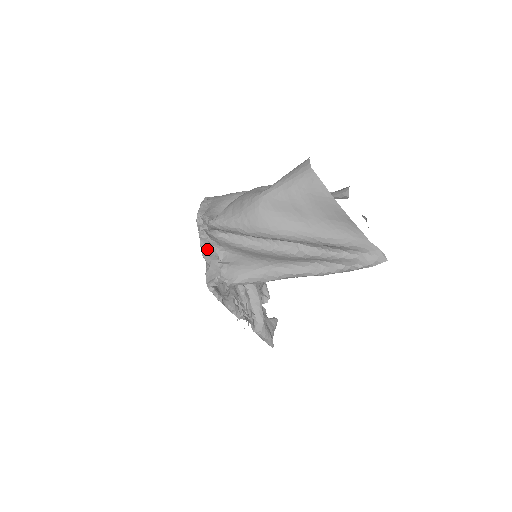
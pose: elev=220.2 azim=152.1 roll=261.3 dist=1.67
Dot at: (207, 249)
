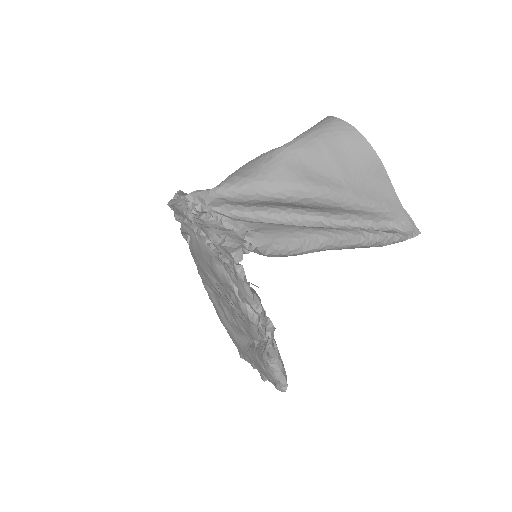
Dot at: (209, 225)
